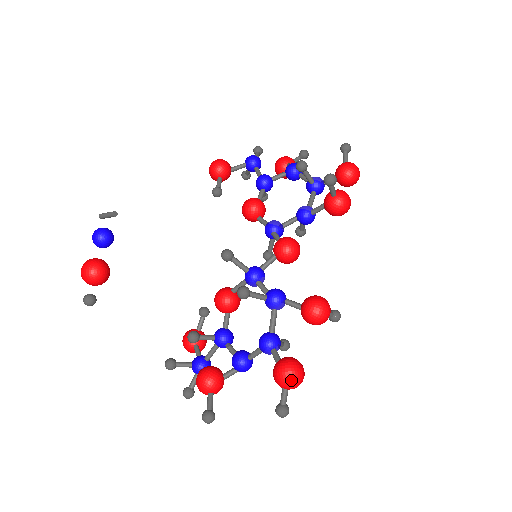
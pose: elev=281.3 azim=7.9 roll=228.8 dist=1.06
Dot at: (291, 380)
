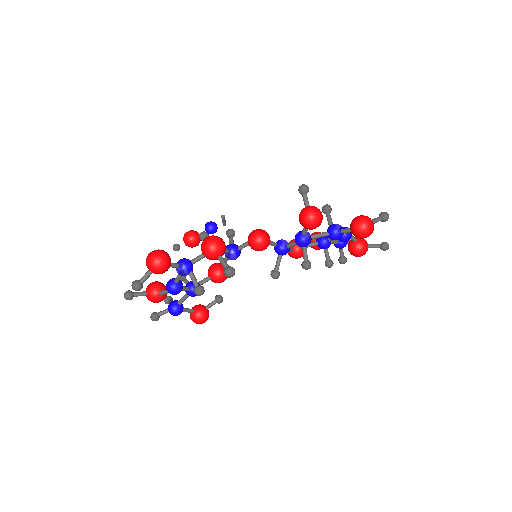
Dot at: (149, 254)
